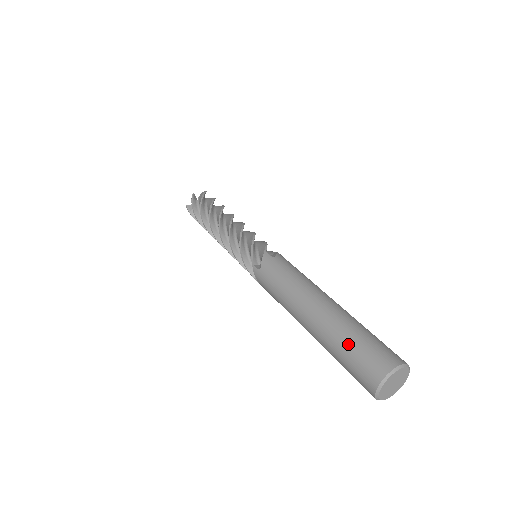
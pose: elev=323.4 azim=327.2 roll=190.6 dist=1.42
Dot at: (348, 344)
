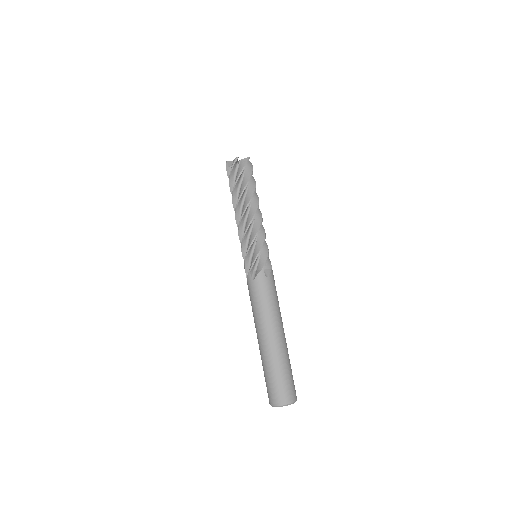
Dot at: (264, 375)
